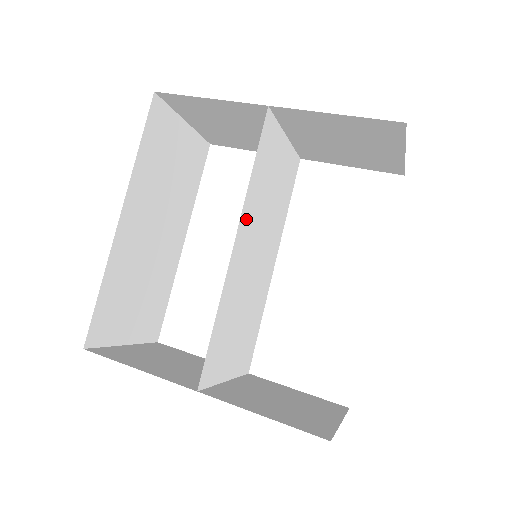
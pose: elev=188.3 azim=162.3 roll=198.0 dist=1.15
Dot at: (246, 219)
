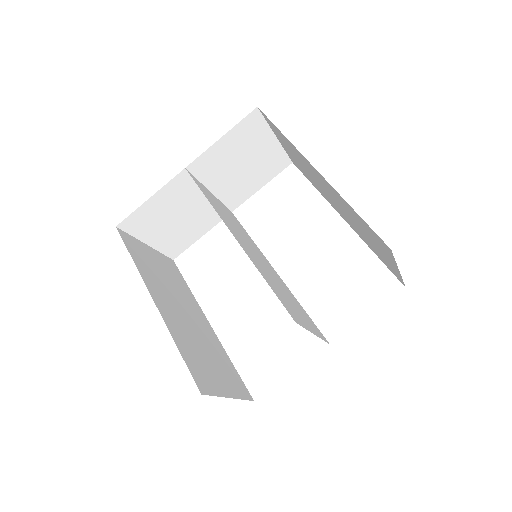
Dot at: (227, 225)
